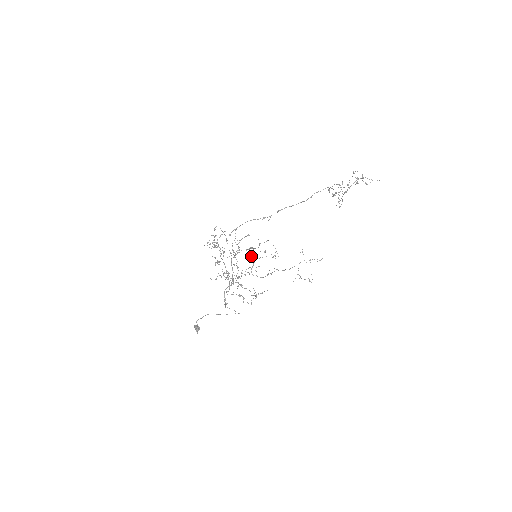
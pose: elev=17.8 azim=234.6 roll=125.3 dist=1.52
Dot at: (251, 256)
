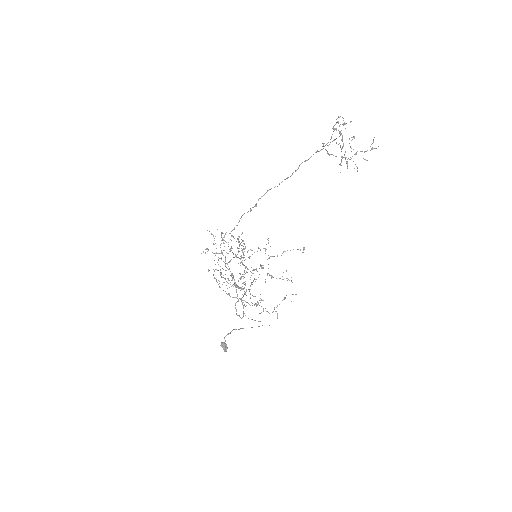
Dot at: occluded
